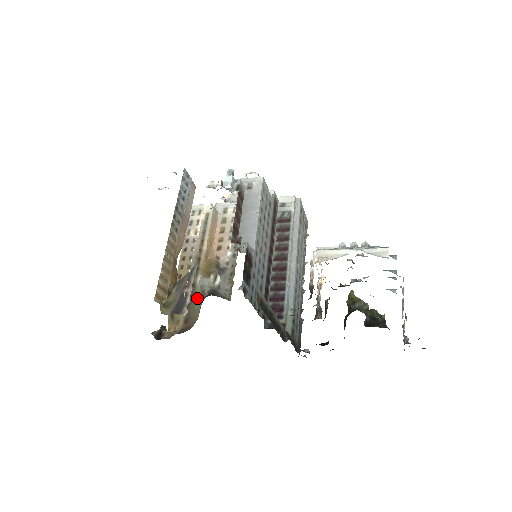
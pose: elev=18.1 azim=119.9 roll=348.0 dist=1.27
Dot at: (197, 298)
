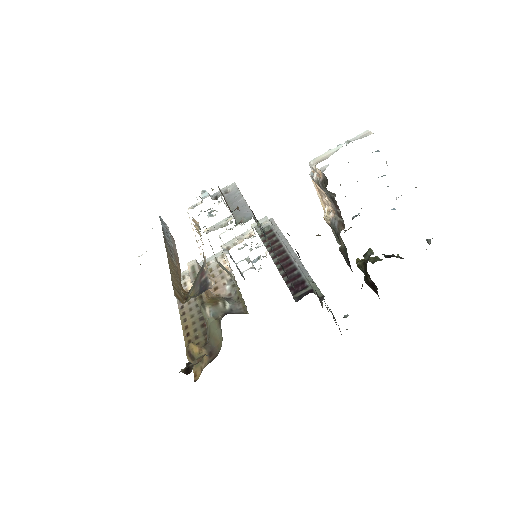
Dot at: (213, 327)
